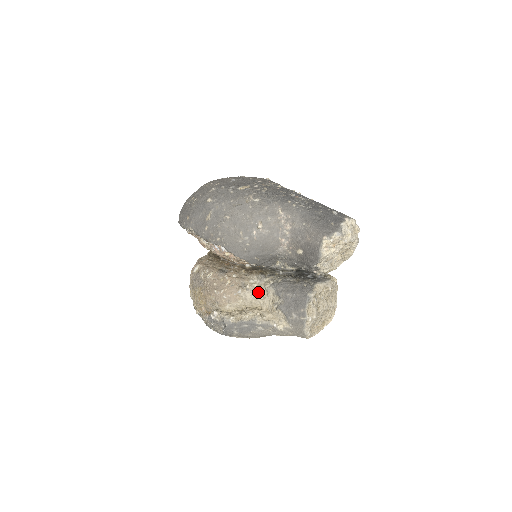
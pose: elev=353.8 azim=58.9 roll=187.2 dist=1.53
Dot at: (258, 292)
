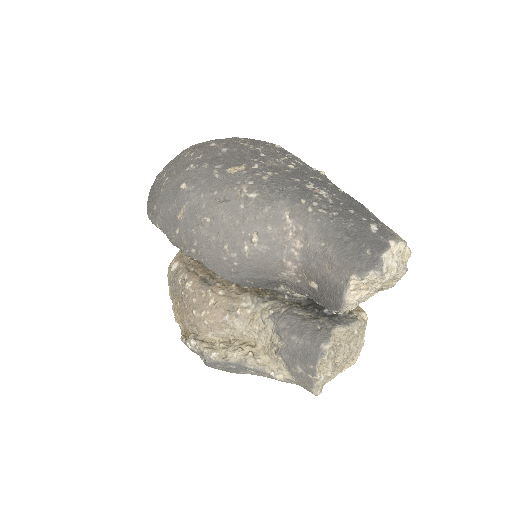
Dot at: (252, 322)
